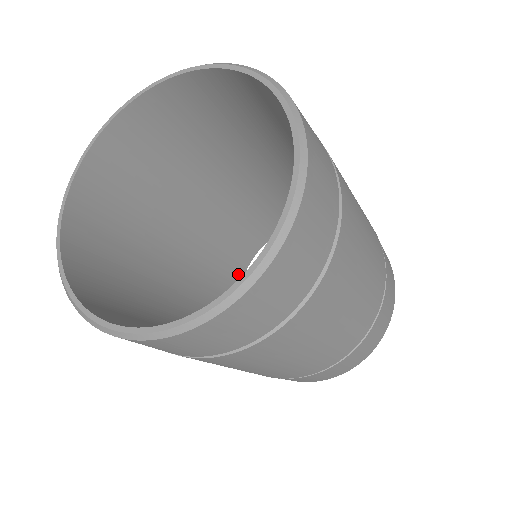
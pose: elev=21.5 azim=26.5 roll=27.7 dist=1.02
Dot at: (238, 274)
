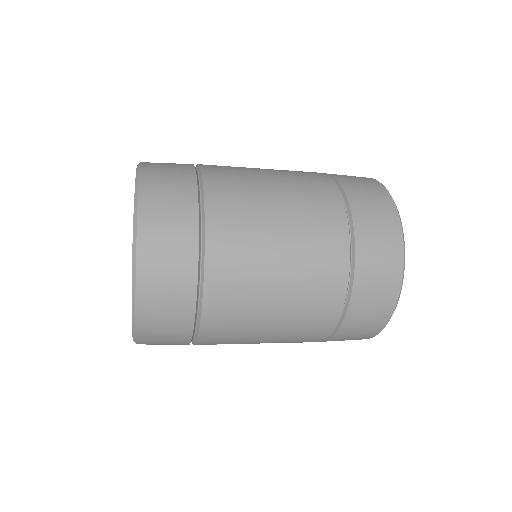
Dot at: occluded
